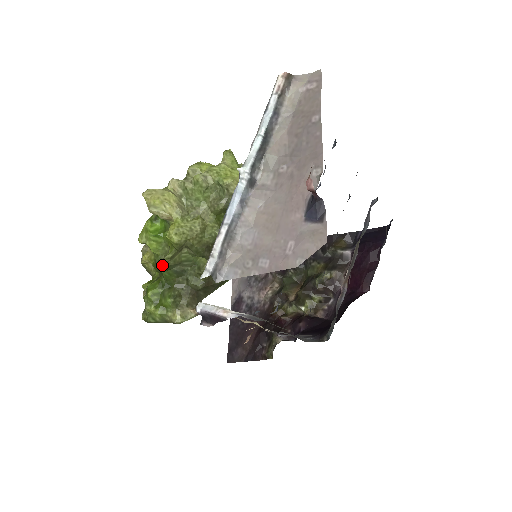
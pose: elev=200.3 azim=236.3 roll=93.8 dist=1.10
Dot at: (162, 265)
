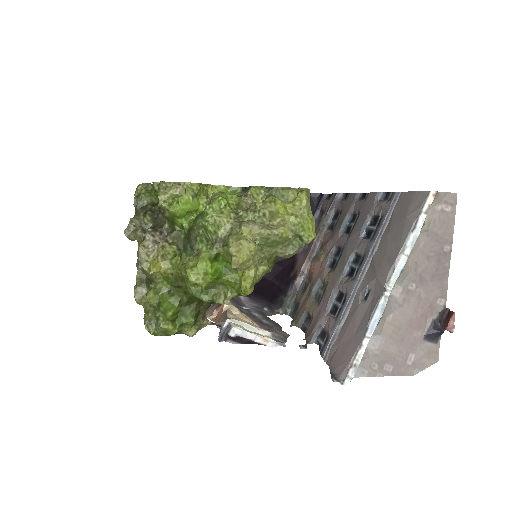
Dot at: (208, 300)
